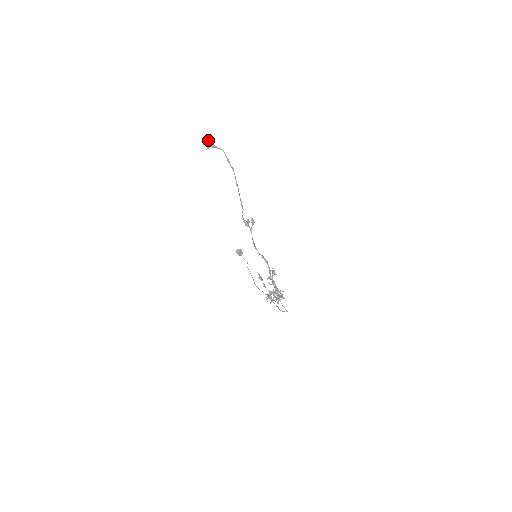
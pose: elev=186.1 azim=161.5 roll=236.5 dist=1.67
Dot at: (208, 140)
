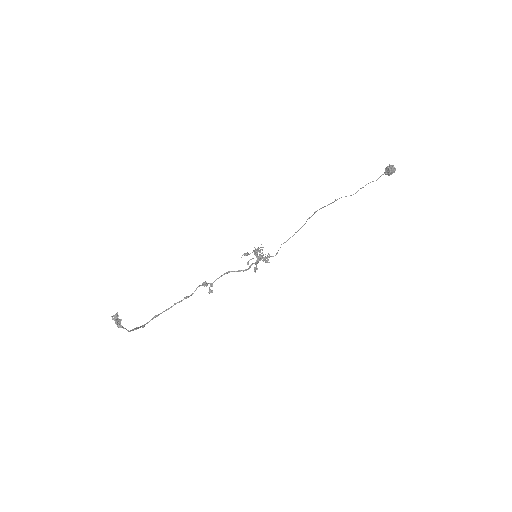
Dot at: (117, 323)
